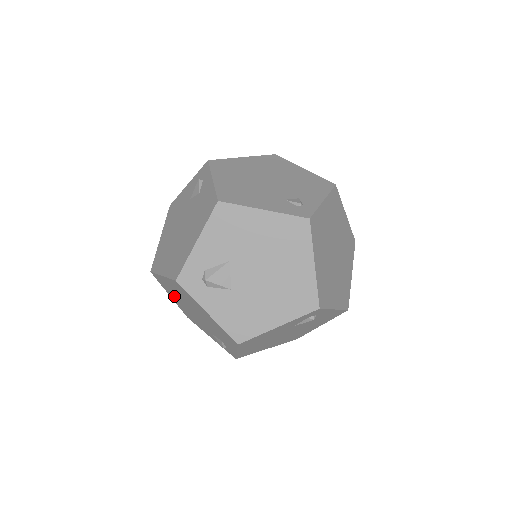
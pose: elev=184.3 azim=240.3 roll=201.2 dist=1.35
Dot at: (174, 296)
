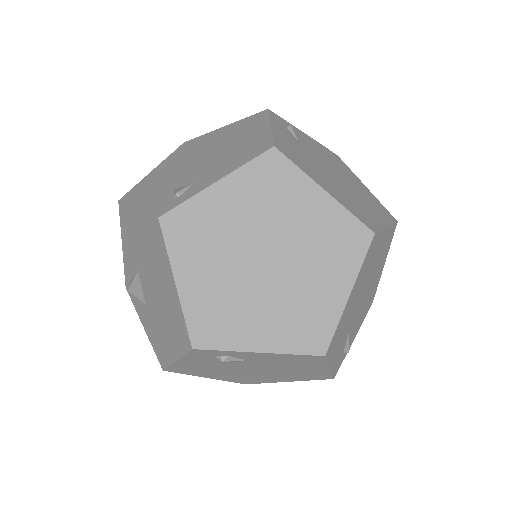
Dot at: occluded
